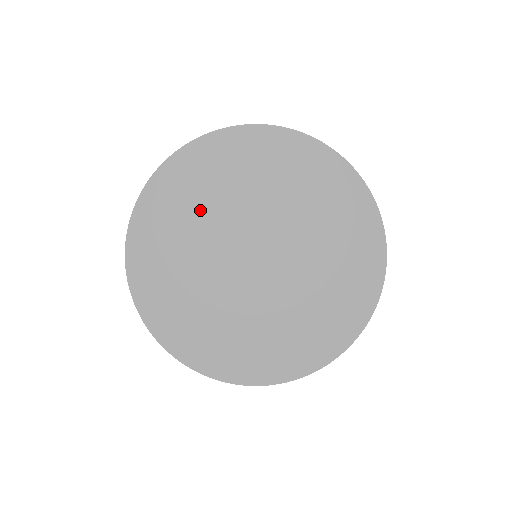
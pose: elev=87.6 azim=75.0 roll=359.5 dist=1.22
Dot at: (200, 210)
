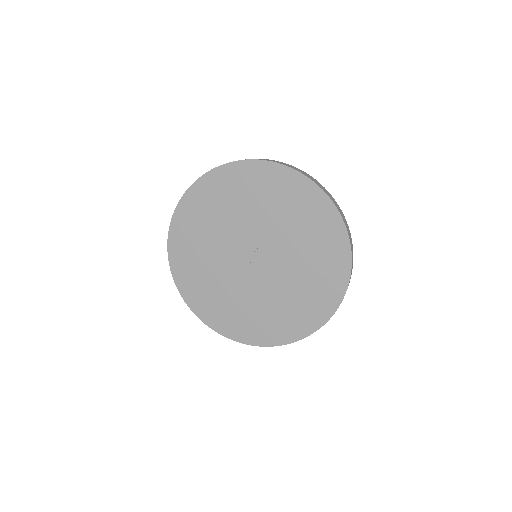
Dot at: (219, 218)
